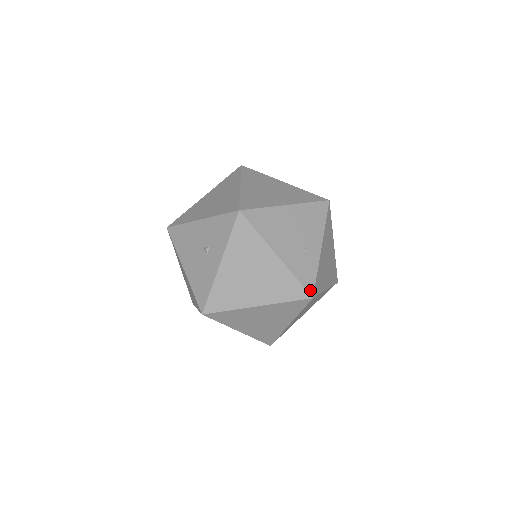
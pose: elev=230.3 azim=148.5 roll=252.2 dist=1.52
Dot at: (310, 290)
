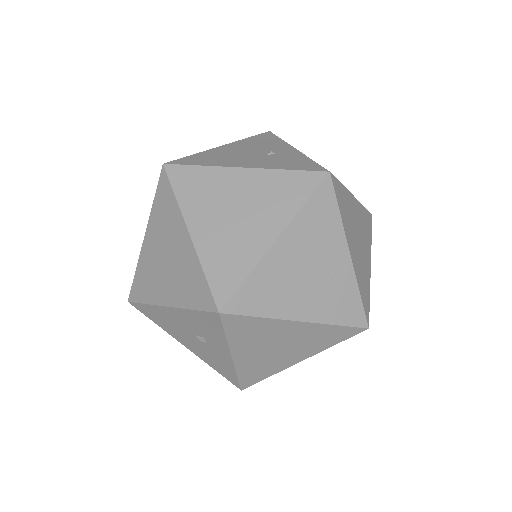
Dot at: (361, 323)
